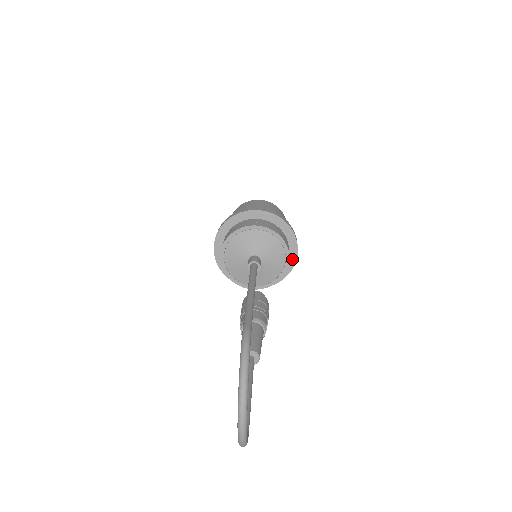
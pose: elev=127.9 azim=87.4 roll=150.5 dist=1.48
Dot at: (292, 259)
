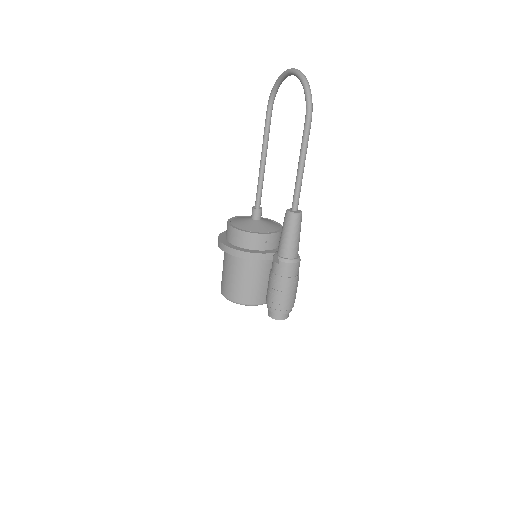
Dot at: occluded
